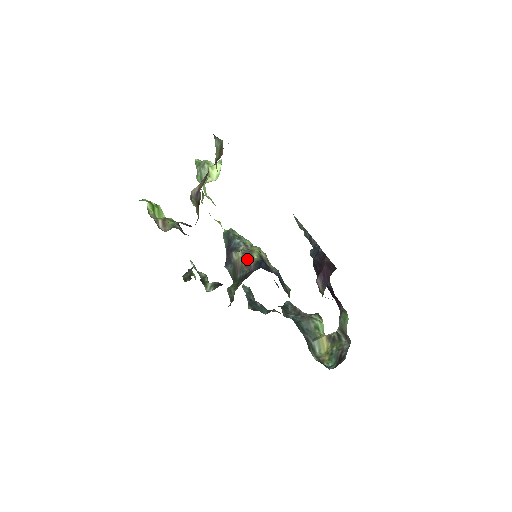
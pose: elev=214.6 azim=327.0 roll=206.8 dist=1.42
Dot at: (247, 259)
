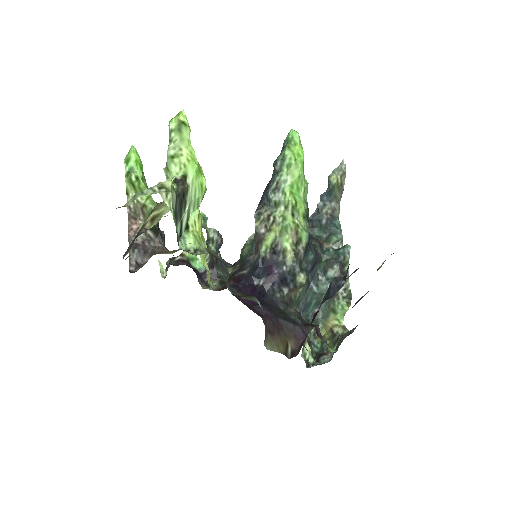
Dot at: (256, 242)
